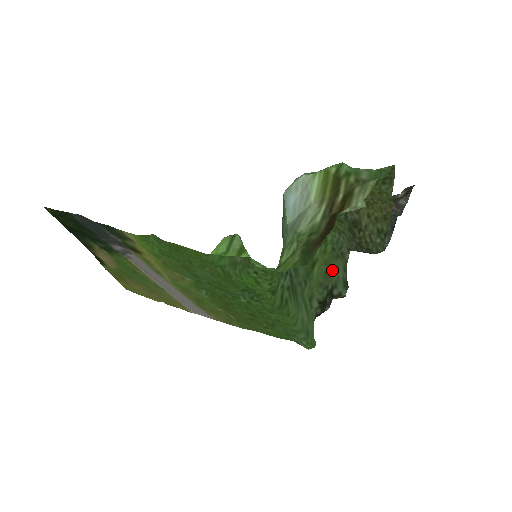
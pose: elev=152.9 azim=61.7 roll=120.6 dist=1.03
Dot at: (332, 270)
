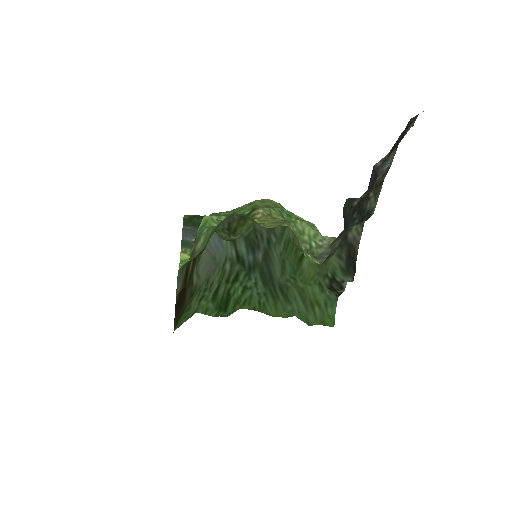
Dot at: occluded
